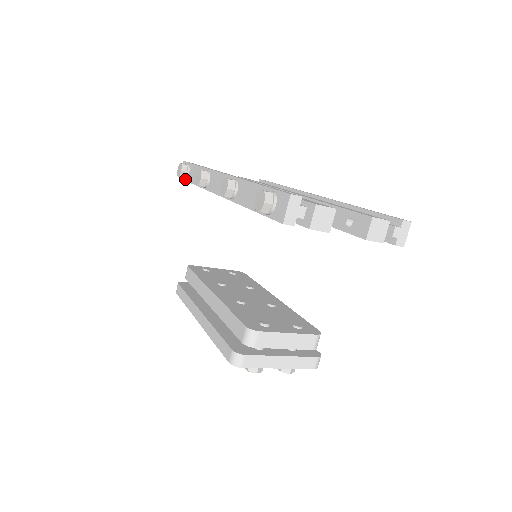
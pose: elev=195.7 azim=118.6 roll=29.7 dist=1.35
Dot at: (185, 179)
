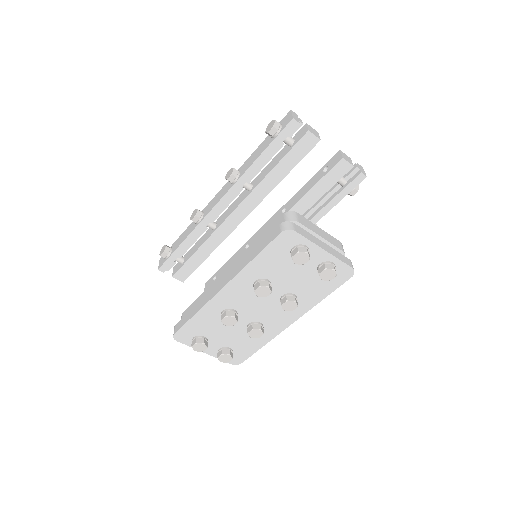
Dot at: (168, 257)
